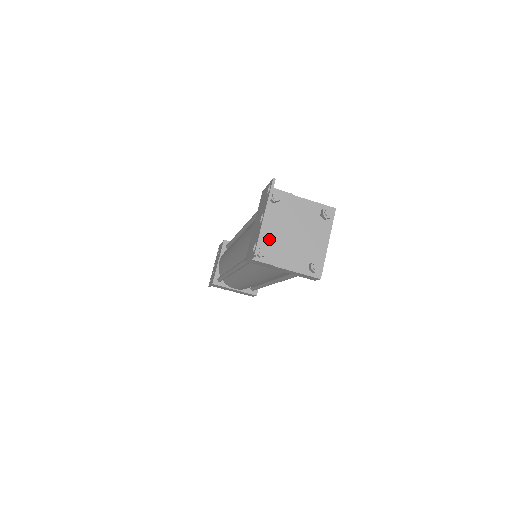
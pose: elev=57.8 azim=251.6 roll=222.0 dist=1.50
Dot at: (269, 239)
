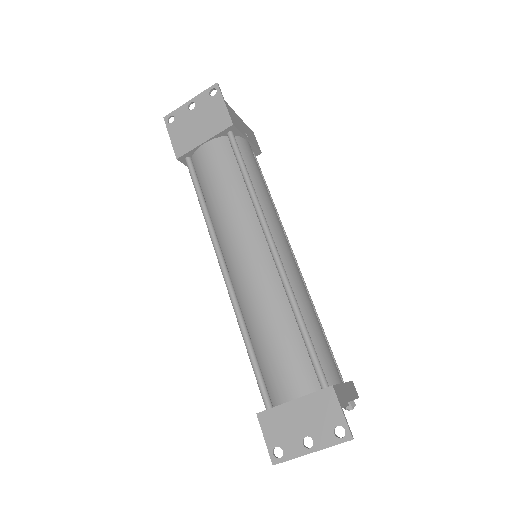
Dot at: occluded
